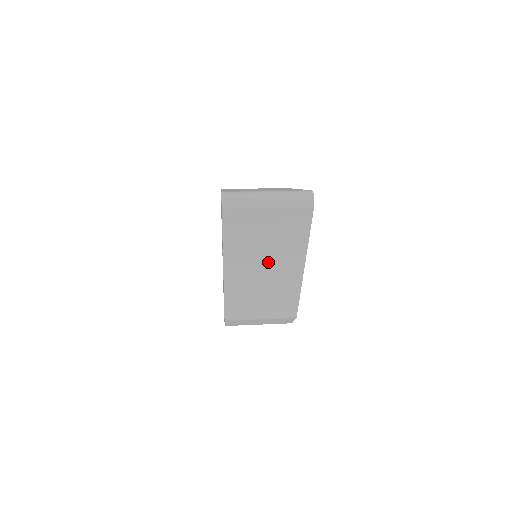
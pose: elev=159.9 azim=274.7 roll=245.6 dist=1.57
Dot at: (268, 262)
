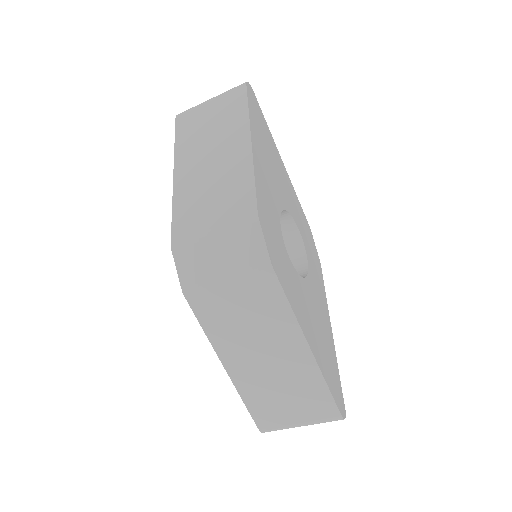
Dot at: (214, 149)
